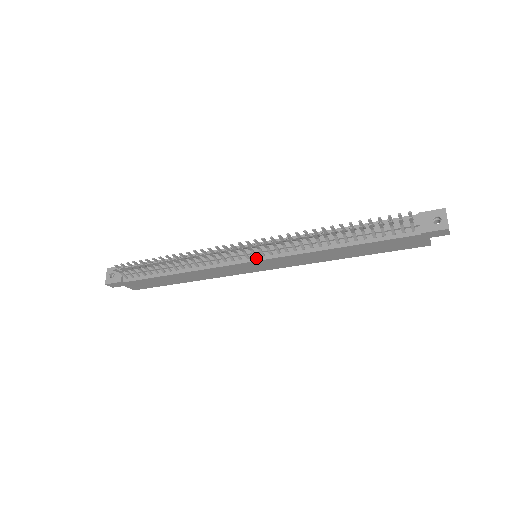
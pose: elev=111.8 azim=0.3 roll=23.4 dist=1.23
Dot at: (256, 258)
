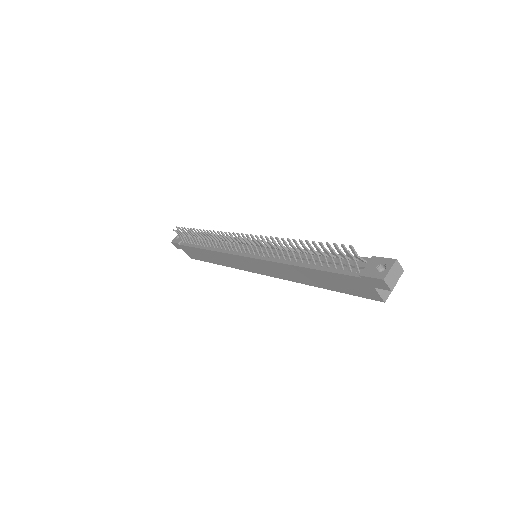
Dot at: (249, 255)
